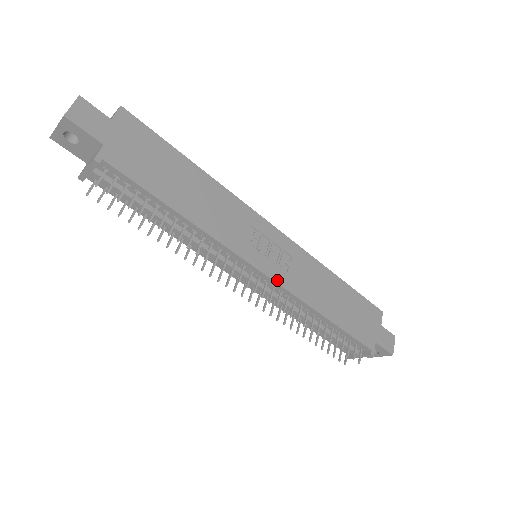
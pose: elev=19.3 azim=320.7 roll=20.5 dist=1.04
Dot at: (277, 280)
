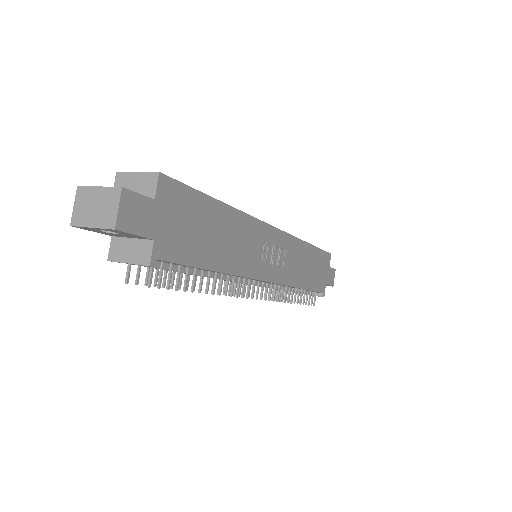
Dot at: (278, 281)
